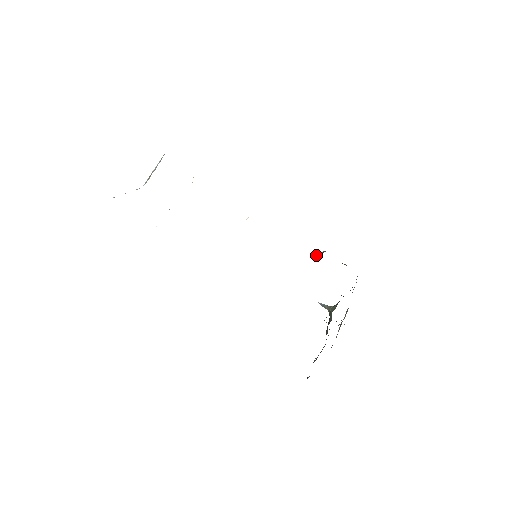
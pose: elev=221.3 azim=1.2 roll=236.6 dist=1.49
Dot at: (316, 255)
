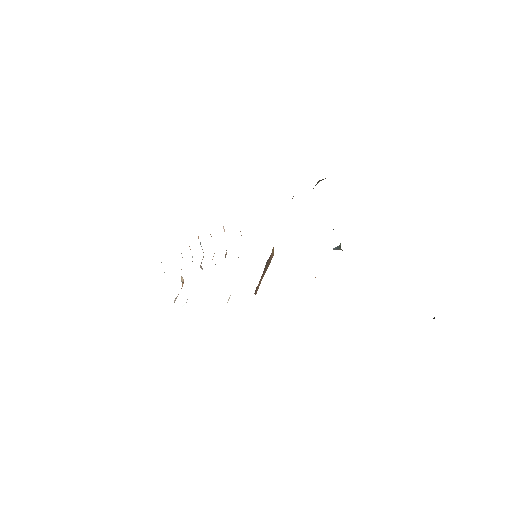
Dot at: occluded
